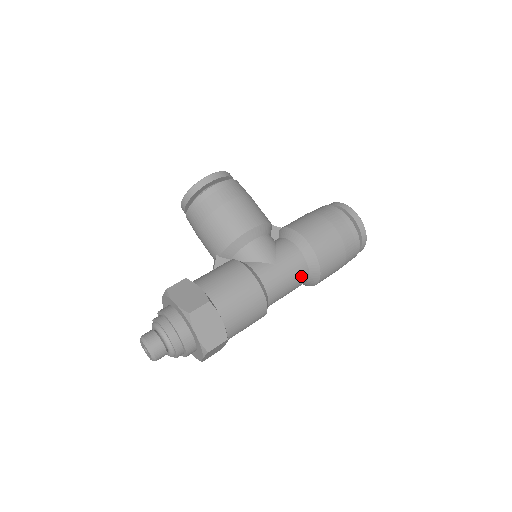
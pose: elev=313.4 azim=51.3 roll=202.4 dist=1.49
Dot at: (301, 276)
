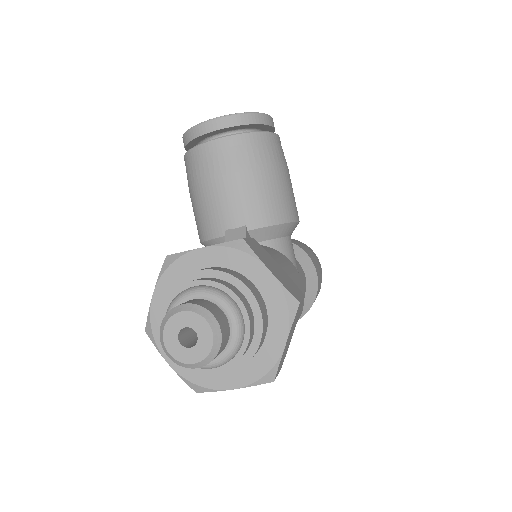
Dot at: occluded
